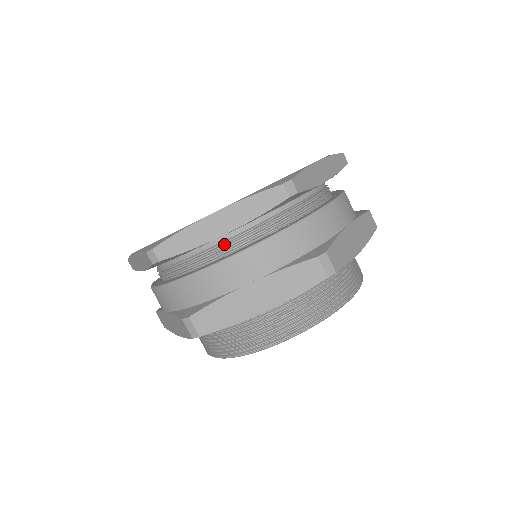
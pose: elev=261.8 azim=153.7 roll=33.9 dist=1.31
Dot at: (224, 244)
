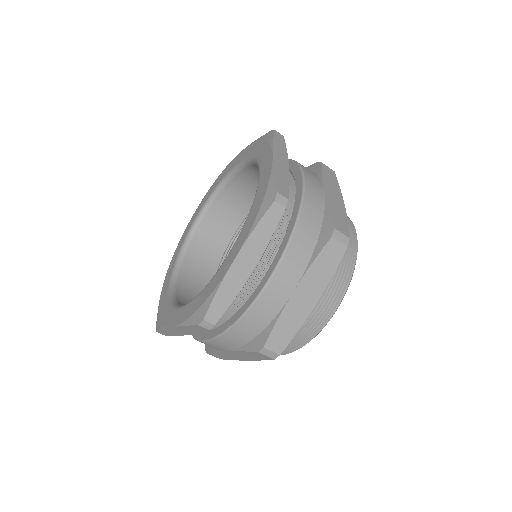
Dot at: occluded
